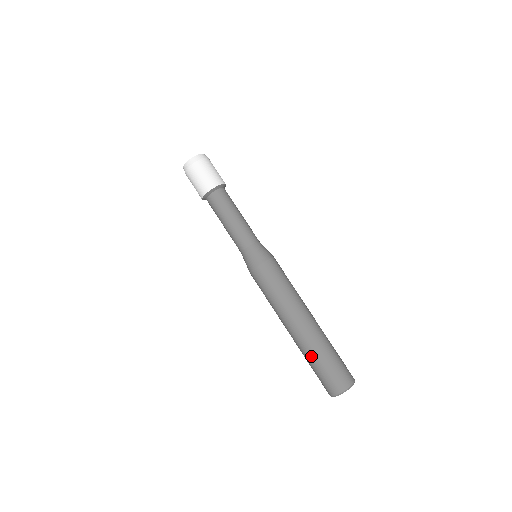
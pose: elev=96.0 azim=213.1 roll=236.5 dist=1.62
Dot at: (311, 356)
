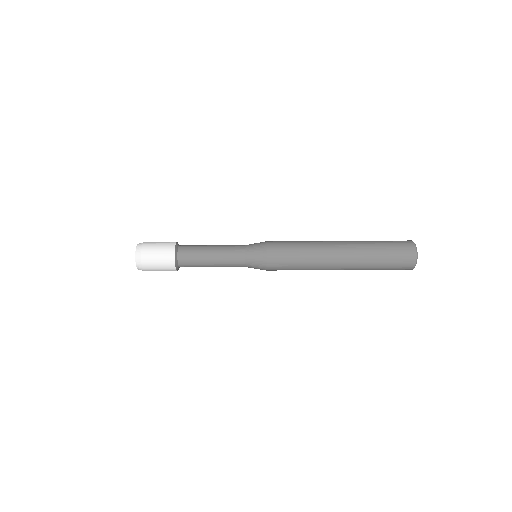
Dot at: (370, 267)
